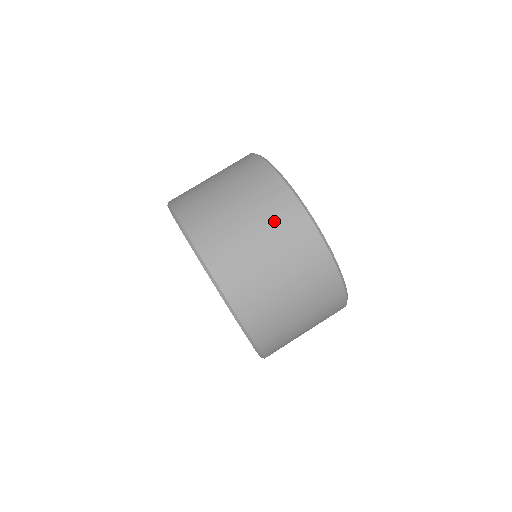
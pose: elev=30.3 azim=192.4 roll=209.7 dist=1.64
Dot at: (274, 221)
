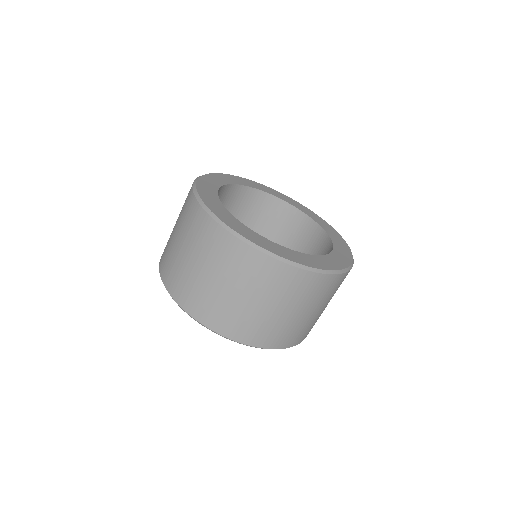
Dot at: (216, 257)
